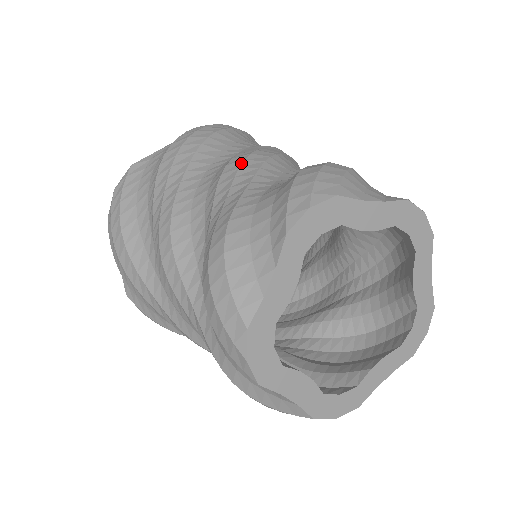
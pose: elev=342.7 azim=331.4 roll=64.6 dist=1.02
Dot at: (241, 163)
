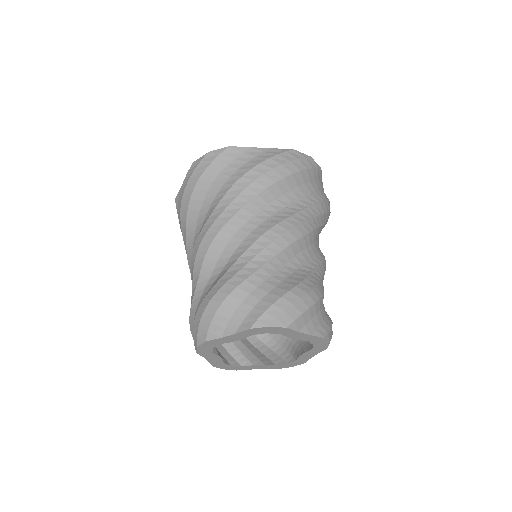
Dot at: (195, 259)
